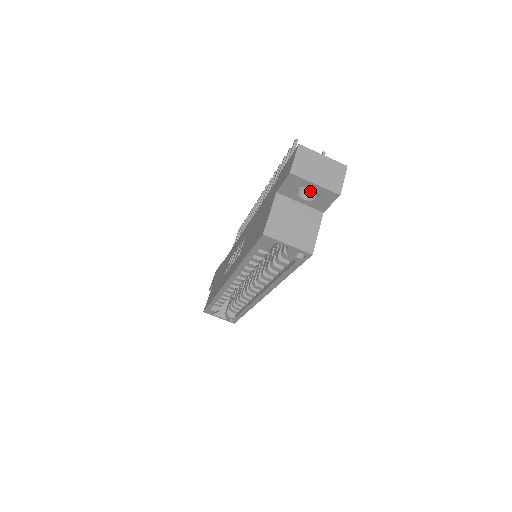
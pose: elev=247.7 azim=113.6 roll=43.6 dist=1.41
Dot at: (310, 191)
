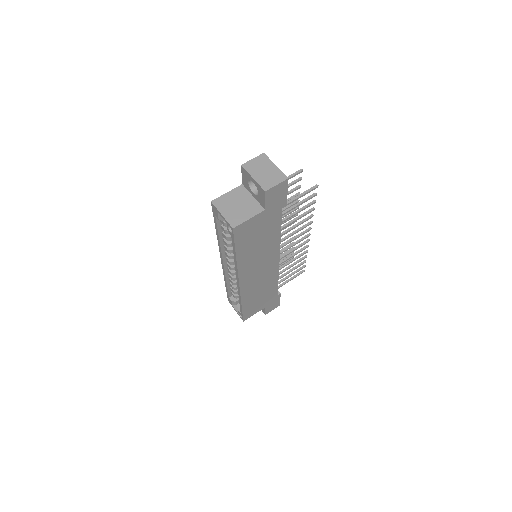
Dot at: occluded
